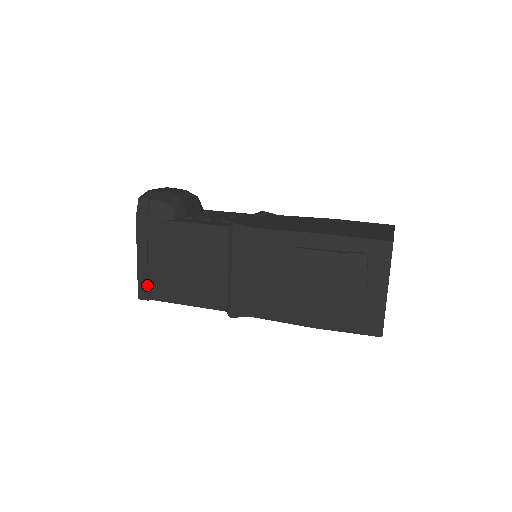
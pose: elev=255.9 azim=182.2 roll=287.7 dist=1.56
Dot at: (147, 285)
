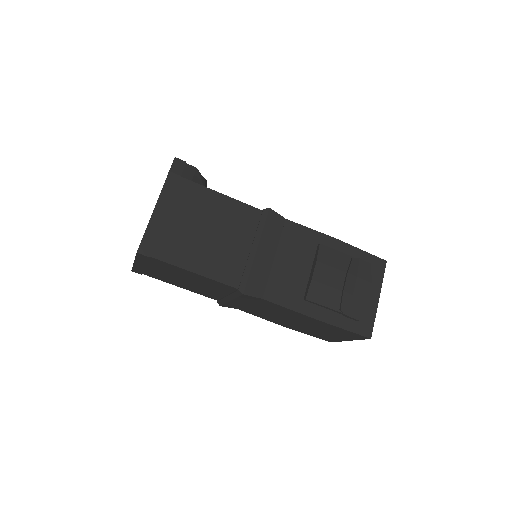
Dot at: (155, 240)
